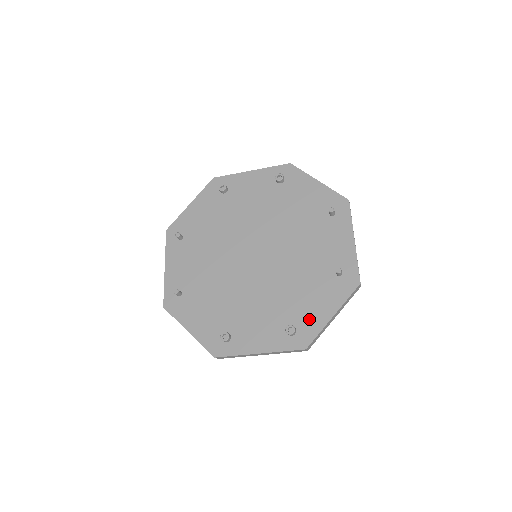
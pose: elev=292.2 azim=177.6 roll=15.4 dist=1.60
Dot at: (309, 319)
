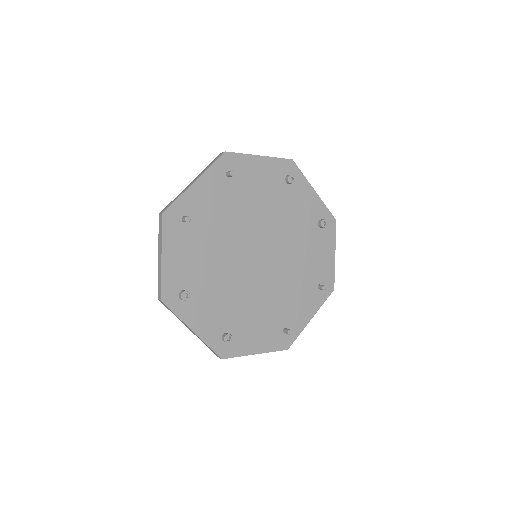
Dot at: (243, 341)
